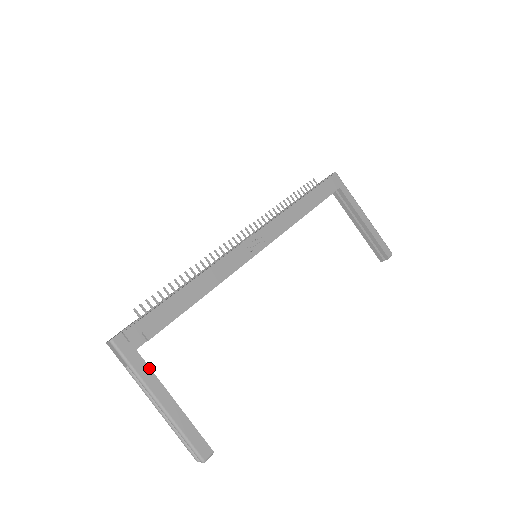
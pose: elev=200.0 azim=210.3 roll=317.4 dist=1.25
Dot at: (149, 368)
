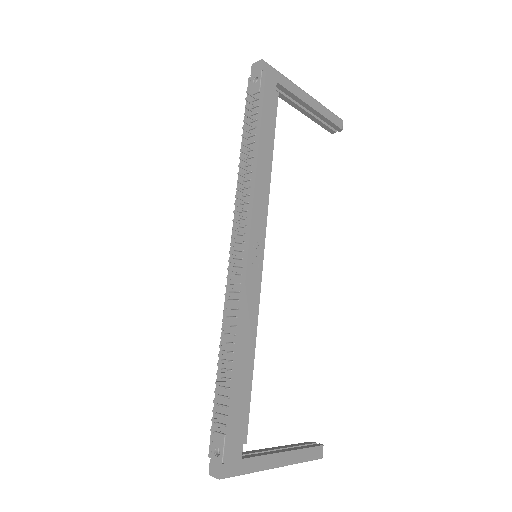
Dot at: (258, 457)
